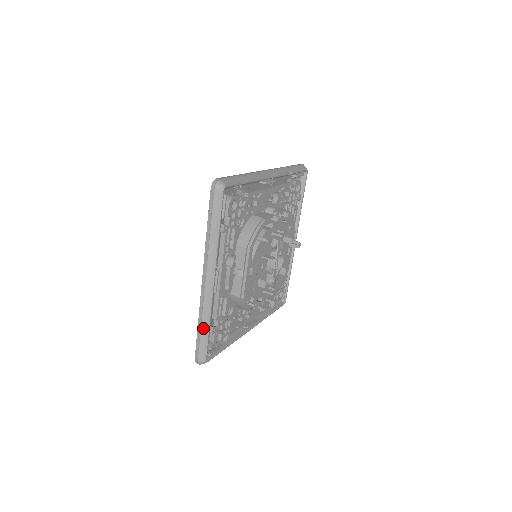
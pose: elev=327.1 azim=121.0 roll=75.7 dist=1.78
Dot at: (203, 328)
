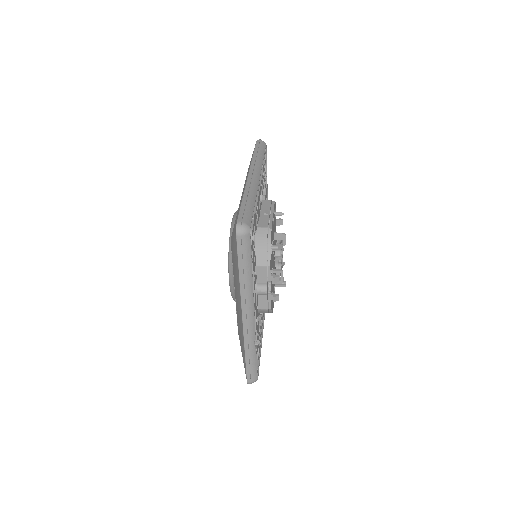
Dot at: (249, 200)
